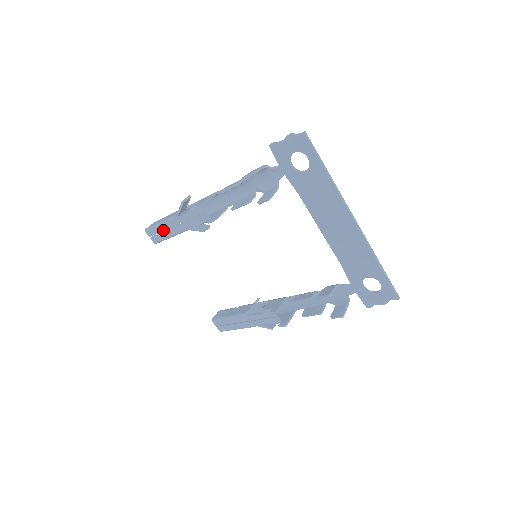
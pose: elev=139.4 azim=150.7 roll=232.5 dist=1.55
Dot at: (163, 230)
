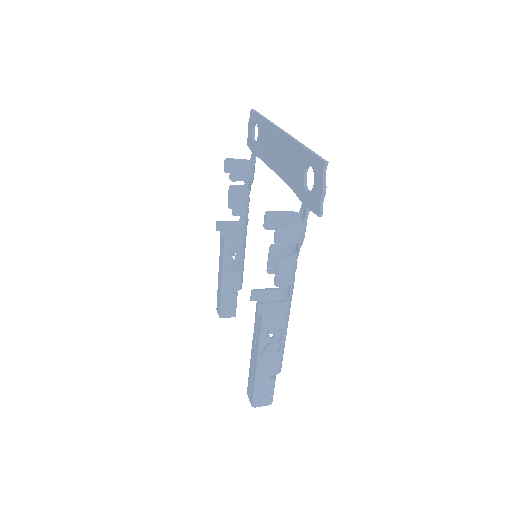
Dot at: (219, 292)
